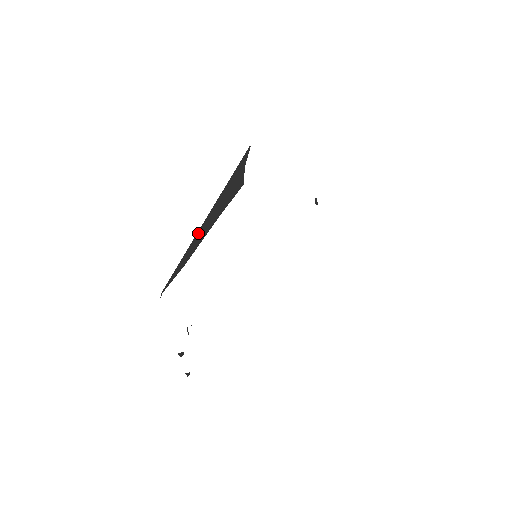
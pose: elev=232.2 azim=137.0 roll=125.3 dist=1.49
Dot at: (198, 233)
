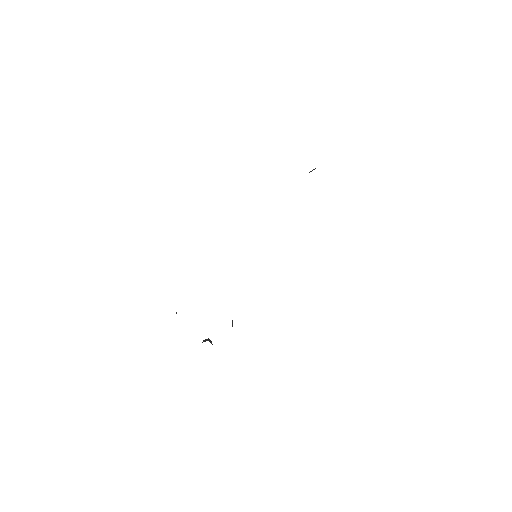
Dot at: occluded
